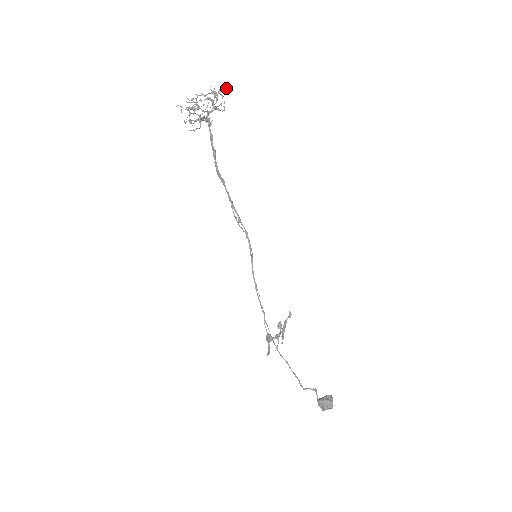
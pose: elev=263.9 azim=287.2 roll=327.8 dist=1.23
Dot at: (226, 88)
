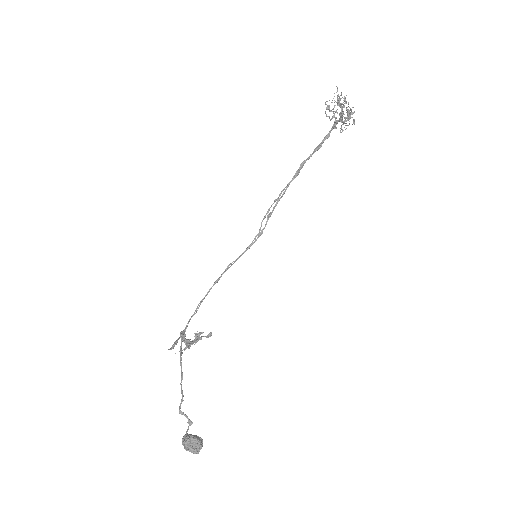
Dot at: occluded
